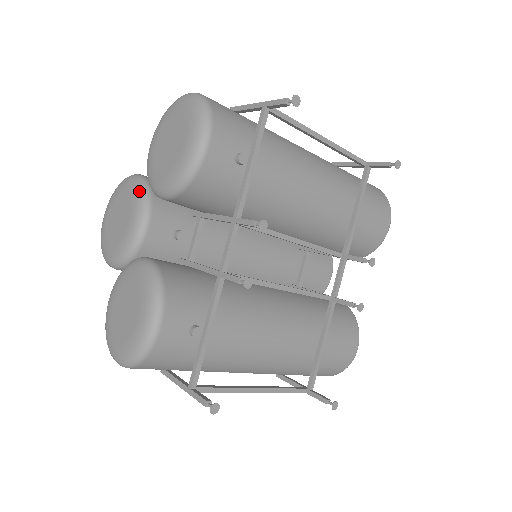
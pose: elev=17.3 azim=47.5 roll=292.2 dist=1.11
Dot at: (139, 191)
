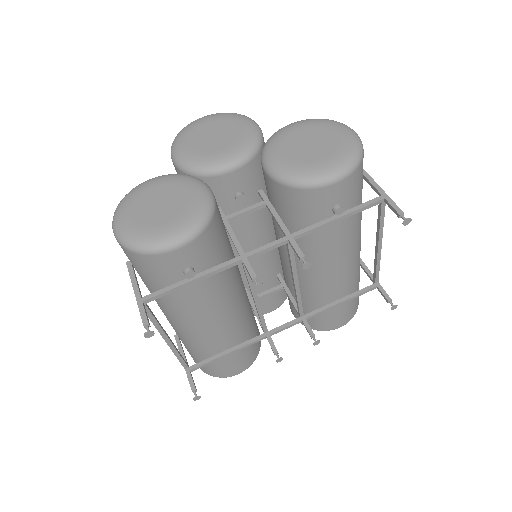
Dot at: (252, 142)
